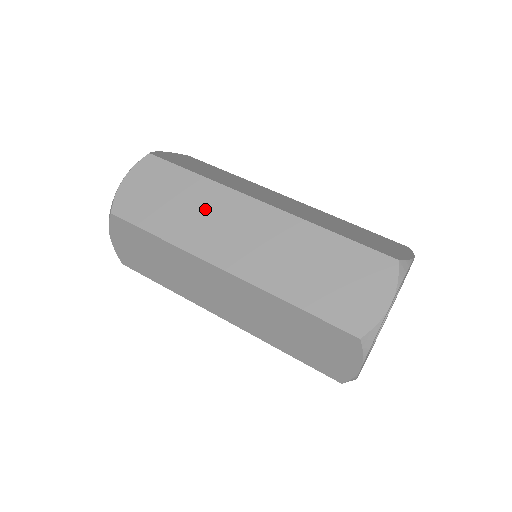
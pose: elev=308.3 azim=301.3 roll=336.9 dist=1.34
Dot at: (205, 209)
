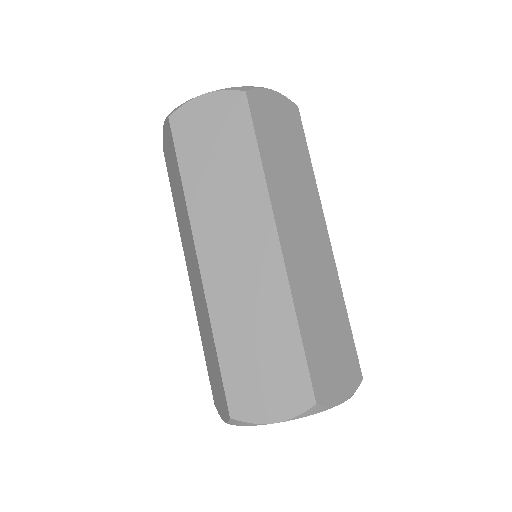
Dot at: (235, 198)
